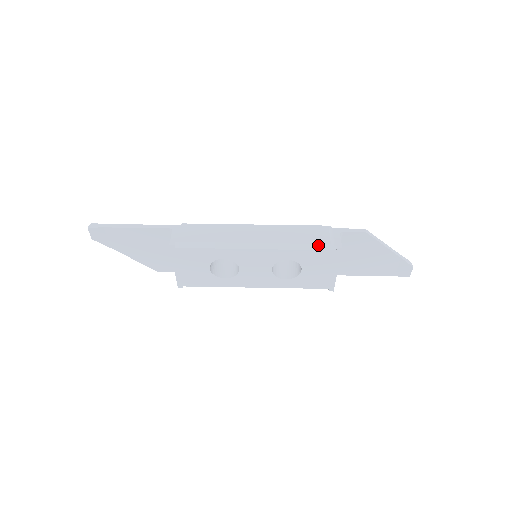
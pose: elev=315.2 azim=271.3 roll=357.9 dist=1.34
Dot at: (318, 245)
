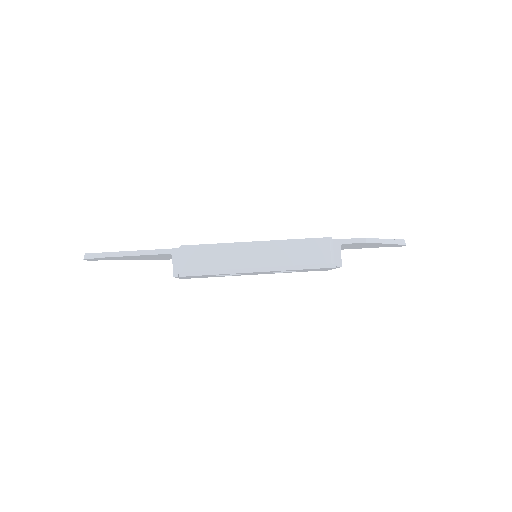
Dot at: (319, 265)
